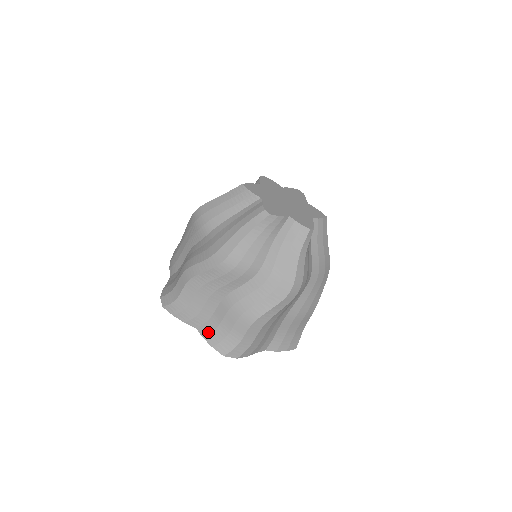
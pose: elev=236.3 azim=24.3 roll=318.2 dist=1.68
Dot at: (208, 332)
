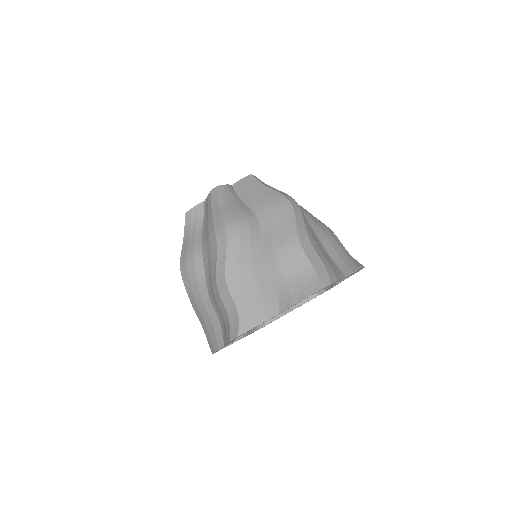
Dot at: (288, 299)
